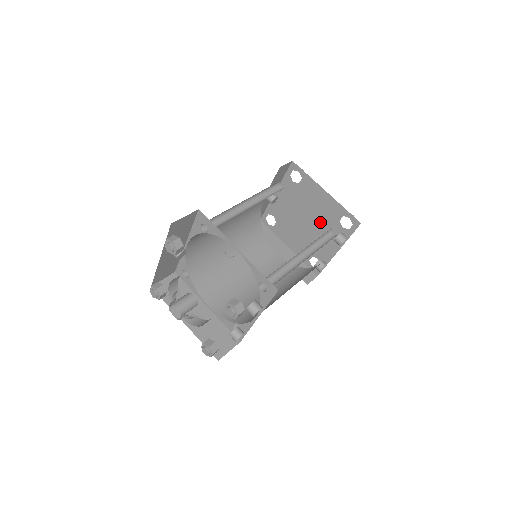
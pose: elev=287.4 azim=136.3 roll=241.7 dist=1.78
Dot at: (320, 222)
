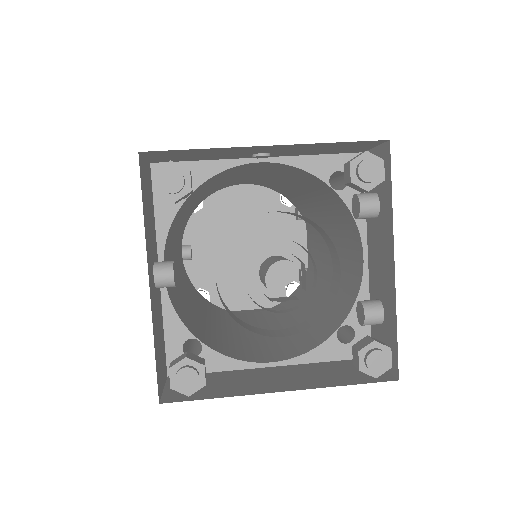
Dot at: (261, 229)
